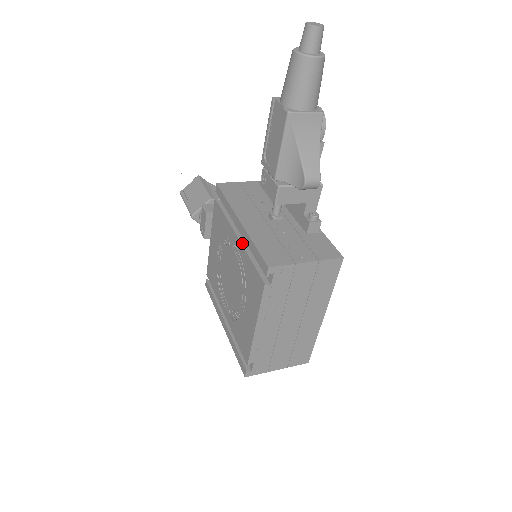
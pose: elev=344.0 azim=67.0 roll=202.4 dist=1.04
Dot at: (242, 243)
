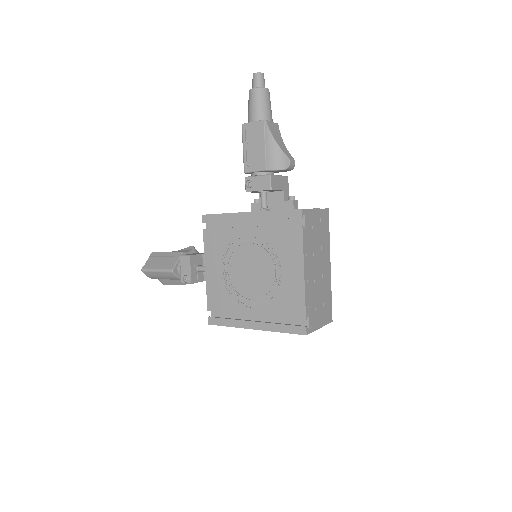
Dot at: (258, 226)
